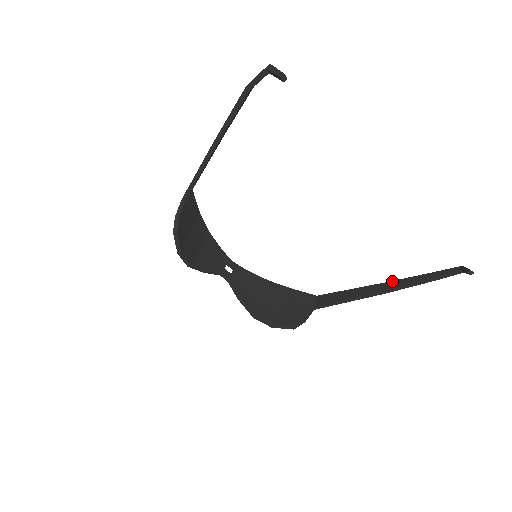
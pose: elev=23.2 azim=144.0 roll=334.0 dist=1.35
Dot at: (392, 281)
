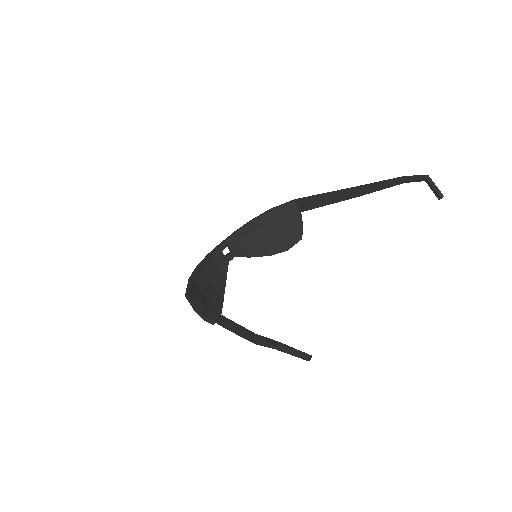
Dot at: (362, 187)
